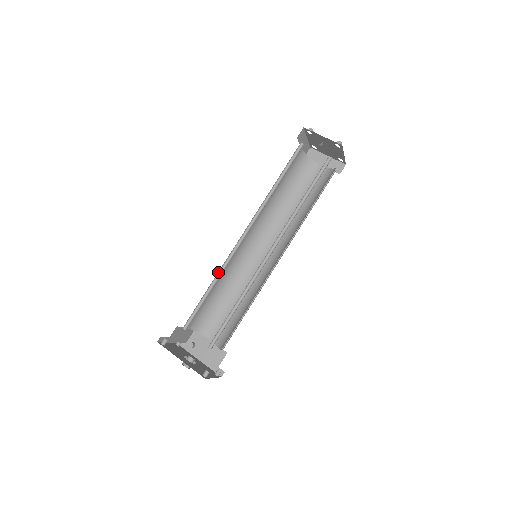
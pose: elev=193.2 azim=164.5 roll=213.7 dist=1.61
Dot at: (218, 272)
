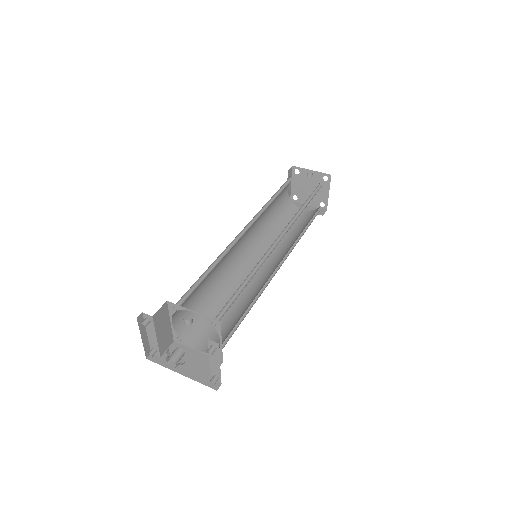
Dot at: (218, 257)
